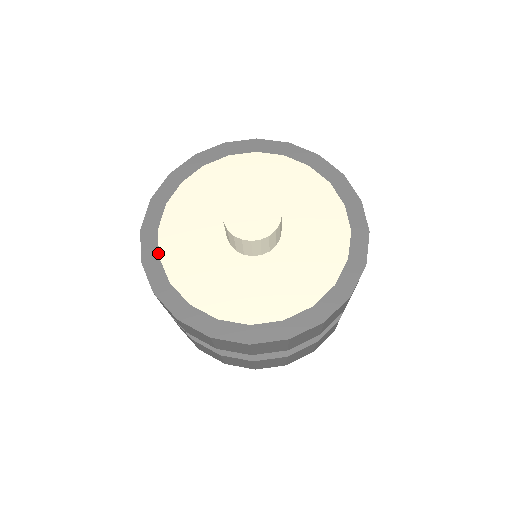
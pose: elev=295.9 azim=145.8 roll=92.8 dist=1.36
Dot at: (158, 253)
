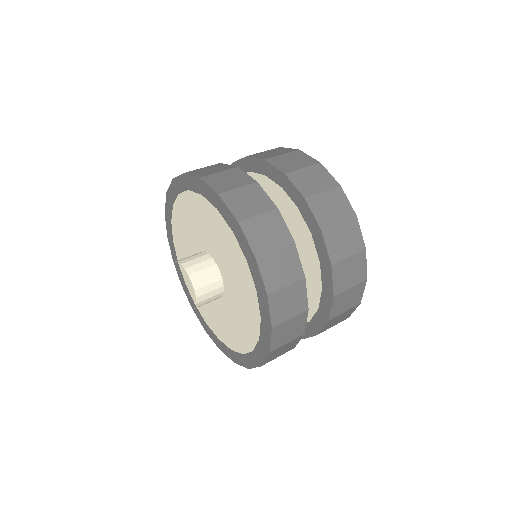
Dot at: (171, 219)
